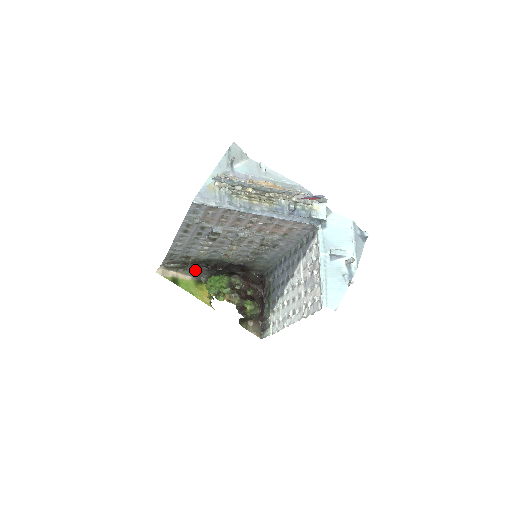
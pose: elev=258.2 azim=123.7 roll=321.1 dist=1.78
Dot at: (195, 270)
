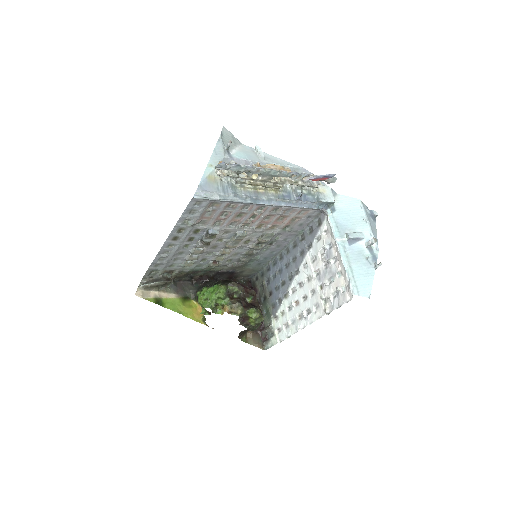
Dot at: (178, 286)
